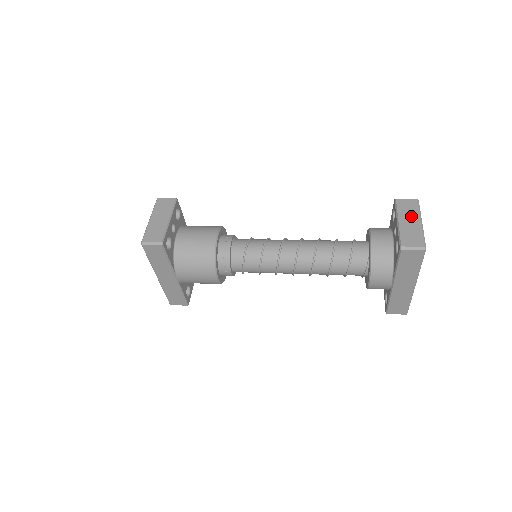
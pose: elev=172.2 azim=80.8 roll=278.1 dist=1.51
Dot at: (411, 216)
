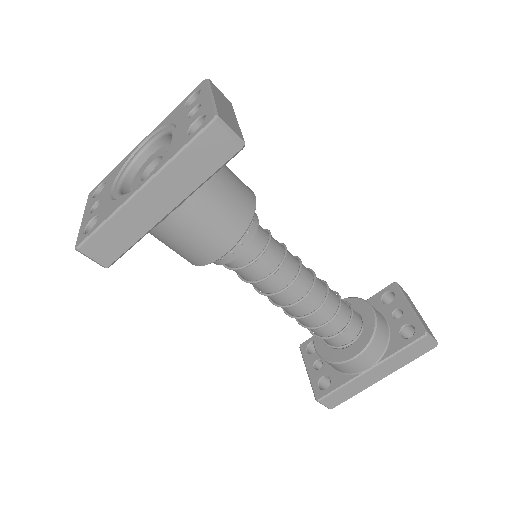
Dot at: (414, 306)
